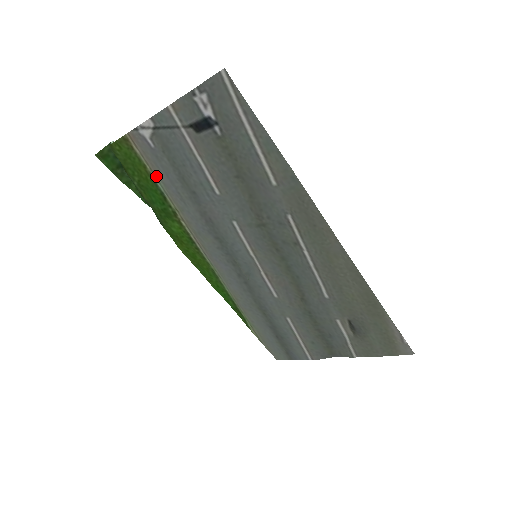
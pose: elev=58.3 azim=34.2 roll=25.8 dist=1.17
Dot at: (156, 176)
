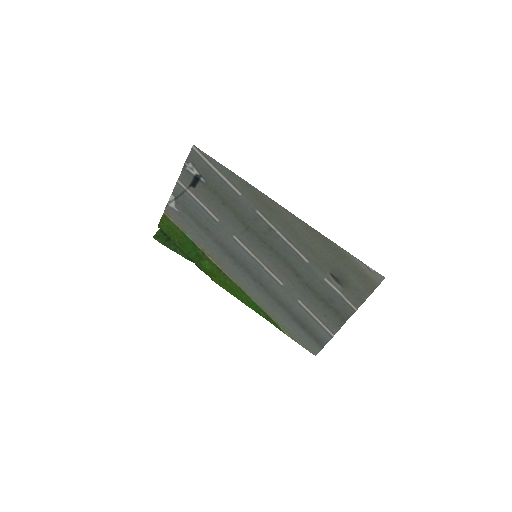
Dot at: (185, 231)
